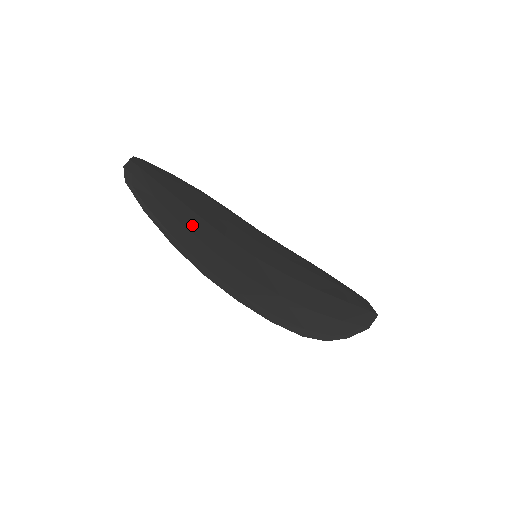
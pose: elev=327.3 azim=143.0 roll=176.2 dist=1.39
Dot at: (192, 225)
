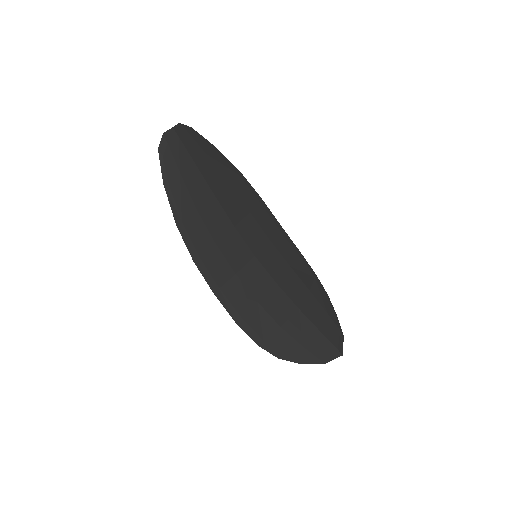
Dot at: (205, 209)
